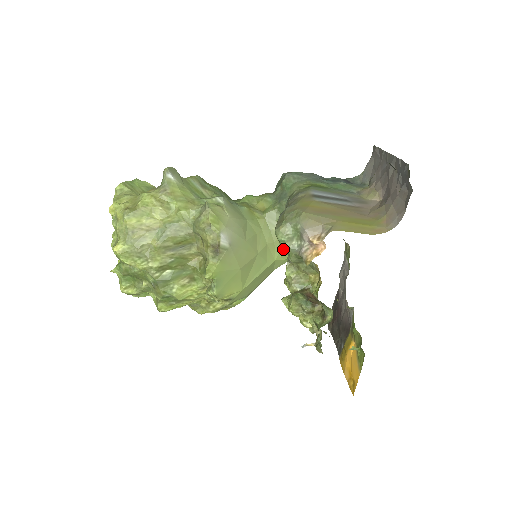
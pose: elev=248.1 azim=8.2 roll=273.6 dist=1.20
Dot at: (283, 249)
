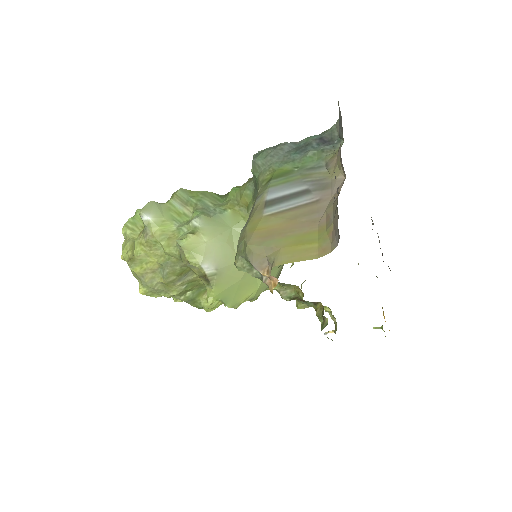
Dot at: occluded
